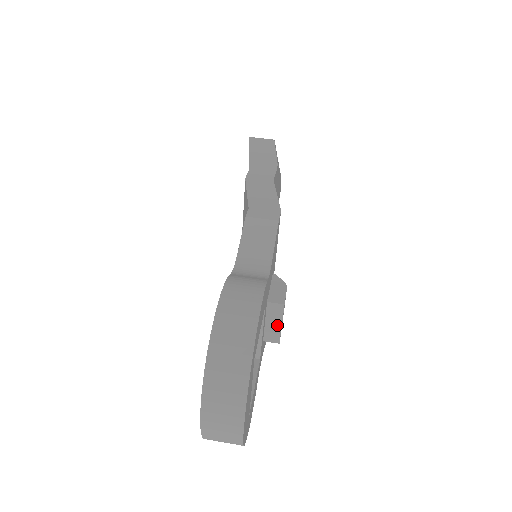
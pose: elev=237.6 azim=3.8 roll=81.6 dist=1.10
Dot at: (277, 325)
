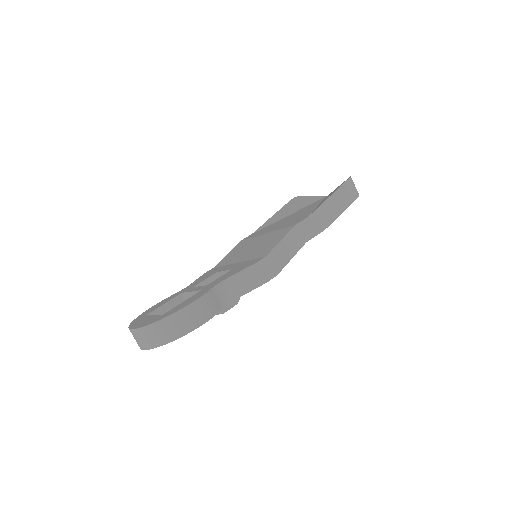
Dot at: occluded
